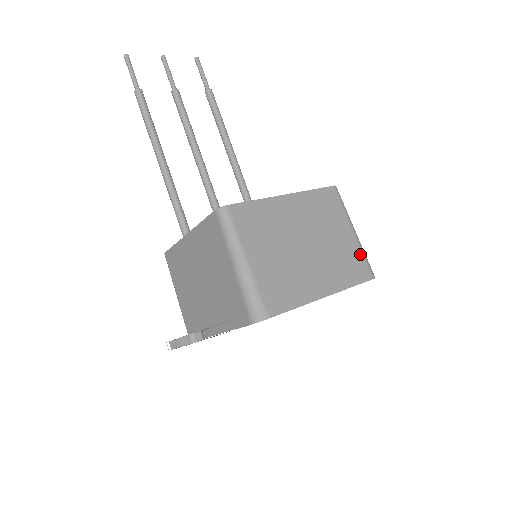
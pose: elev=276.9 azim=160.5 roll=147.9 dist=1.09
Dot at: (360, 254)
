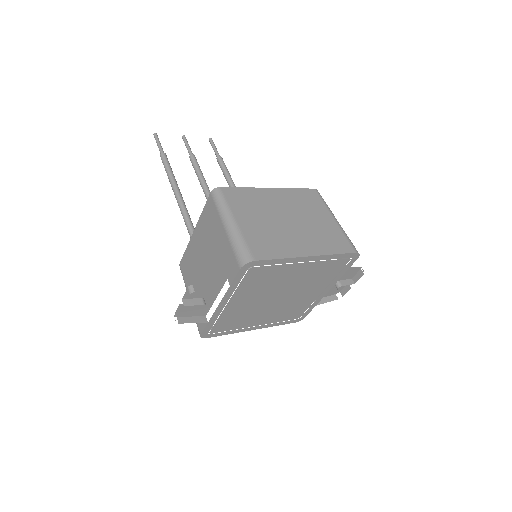
Dot at: (342, 234)
